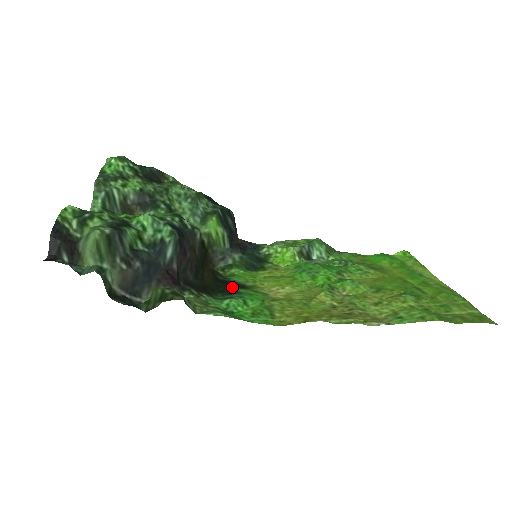
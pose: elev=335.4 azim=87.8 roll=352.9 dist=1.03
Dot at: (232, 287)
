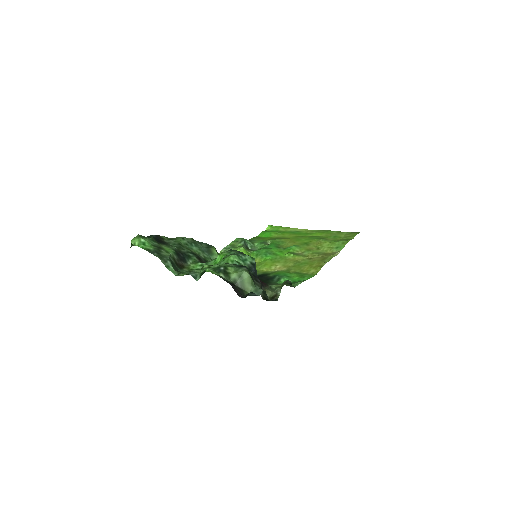
Dot at: (265, 276)
